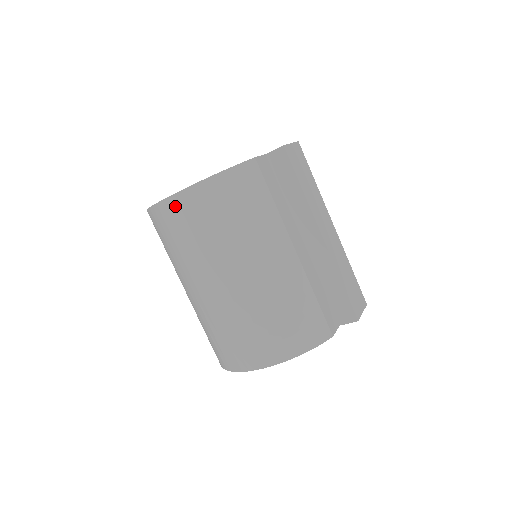
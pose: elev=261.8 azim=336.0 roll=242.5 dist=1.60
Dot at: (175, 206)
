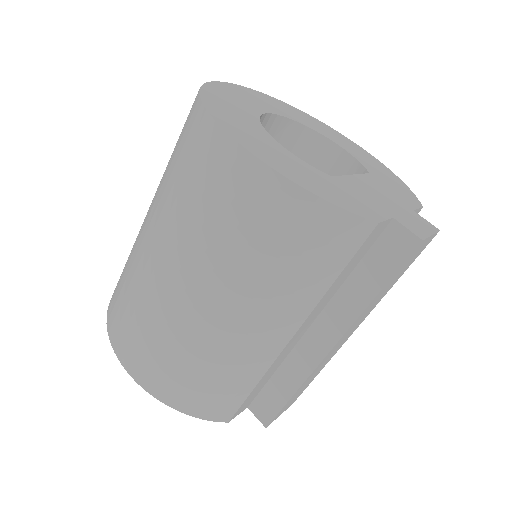
Dot at: (227, 158)
